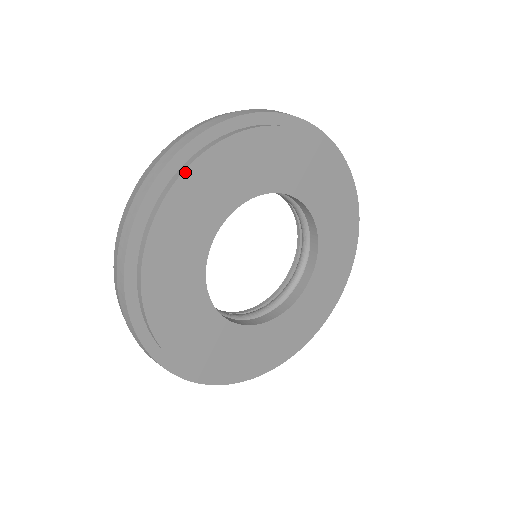
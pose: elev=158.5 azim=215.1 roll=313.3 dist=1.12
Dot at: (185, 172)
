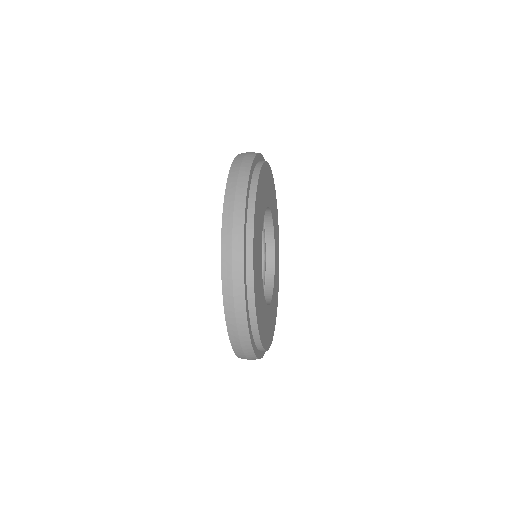
Dot at: (254, 217)
